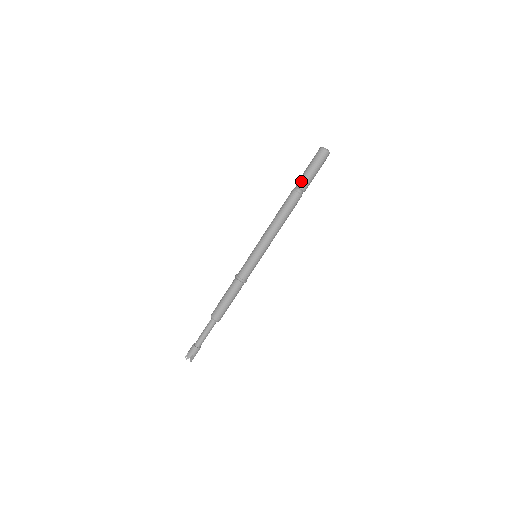
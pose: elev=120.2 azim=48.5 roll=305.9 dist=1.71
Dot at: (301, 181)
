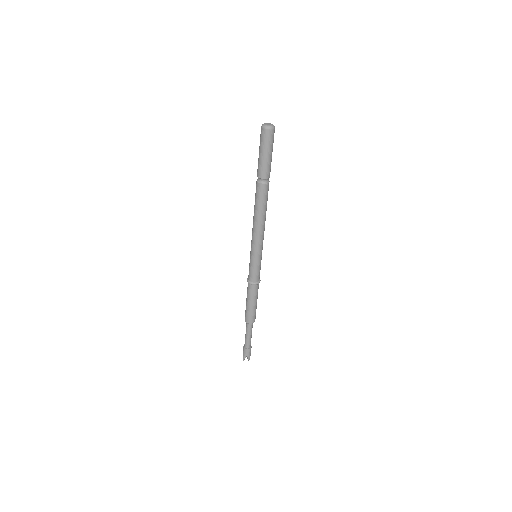
Dot at: (258, 170)
